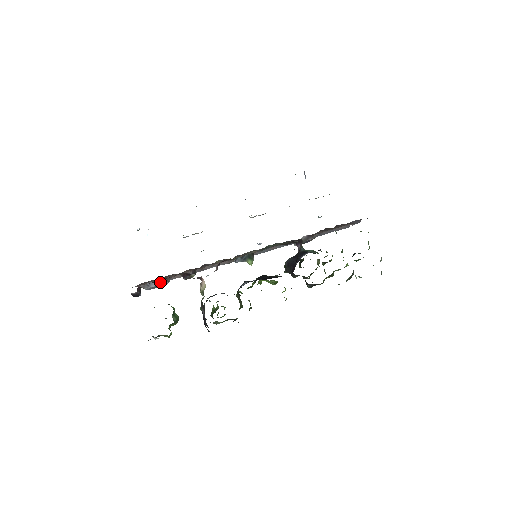
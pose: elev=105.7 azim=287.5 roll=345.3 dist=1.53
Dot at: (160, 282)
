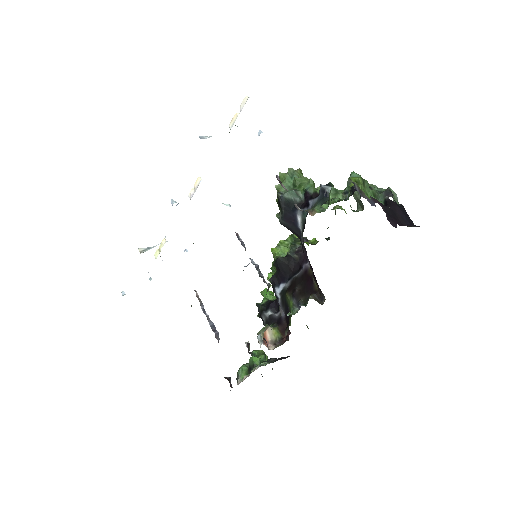
Dot at: (218, 342)
